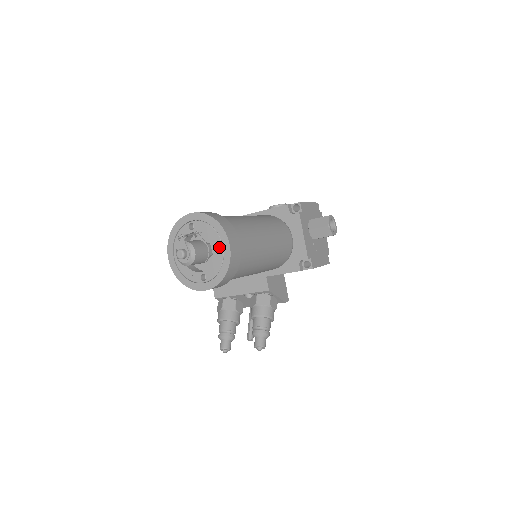
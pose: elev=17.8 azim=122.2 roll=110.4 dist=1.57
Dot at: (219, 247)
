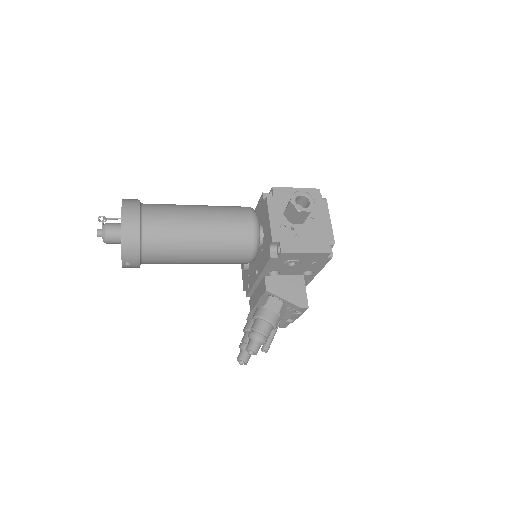
Dot at: occluded
